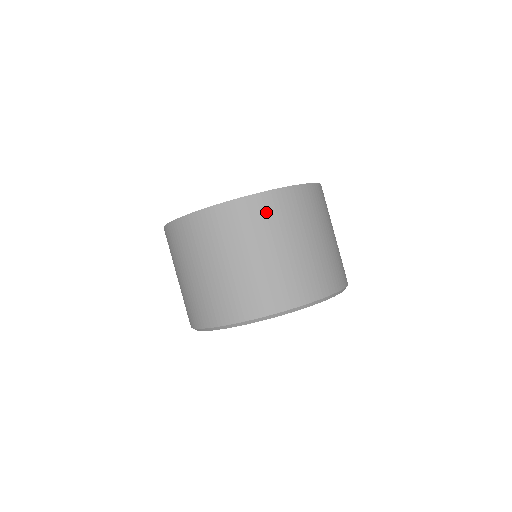
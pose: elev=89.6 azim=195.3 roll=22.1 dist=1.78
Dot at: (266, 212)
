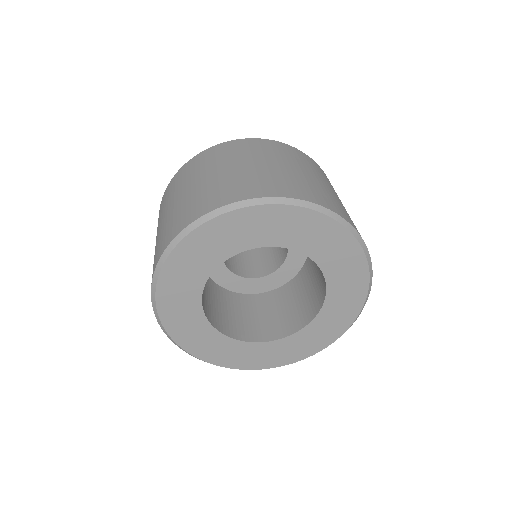
Dot at: (200, 162)
